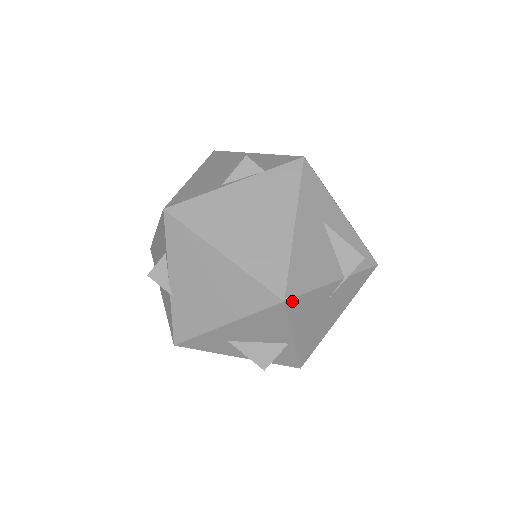
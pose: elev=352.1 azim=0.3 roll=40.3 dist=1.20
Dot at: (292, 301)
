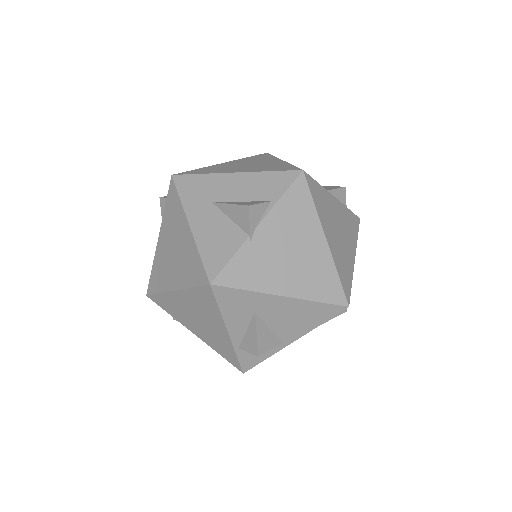
Dot at: (343, 310)
